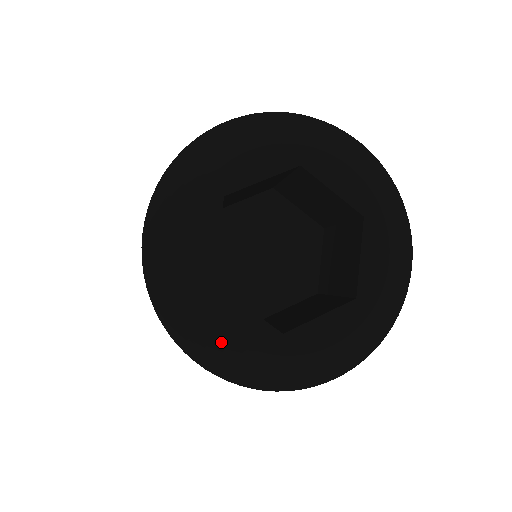
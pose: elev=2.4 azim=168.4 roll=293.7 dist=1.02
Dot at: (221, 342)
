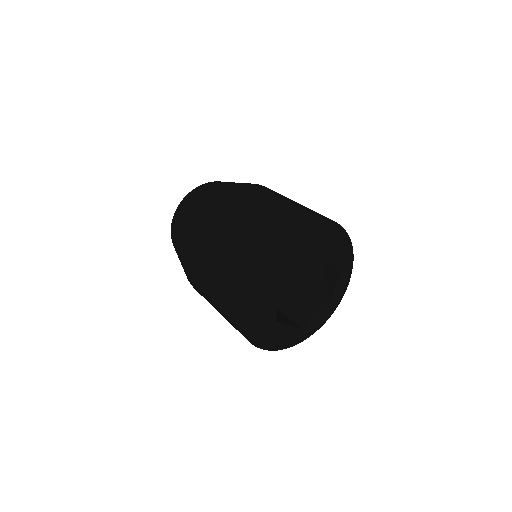
Dot at: occluded
